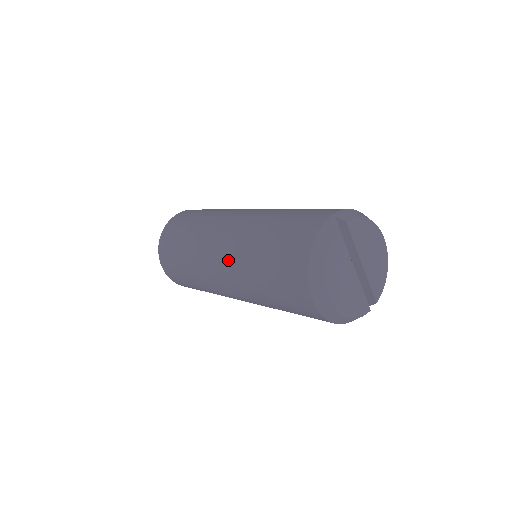
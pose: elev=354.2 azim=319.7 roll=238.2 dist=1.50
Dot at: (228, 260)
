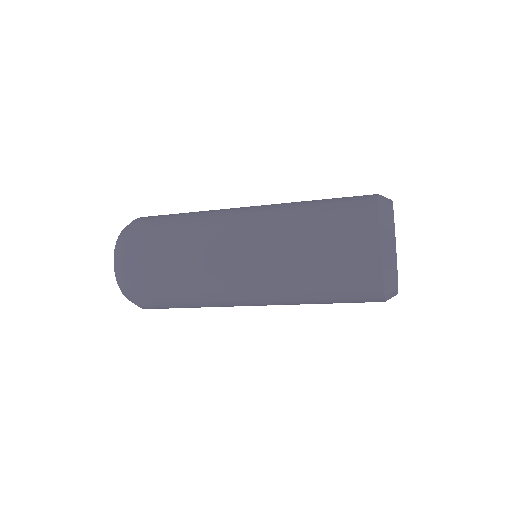
Dot at: (262, 212)
